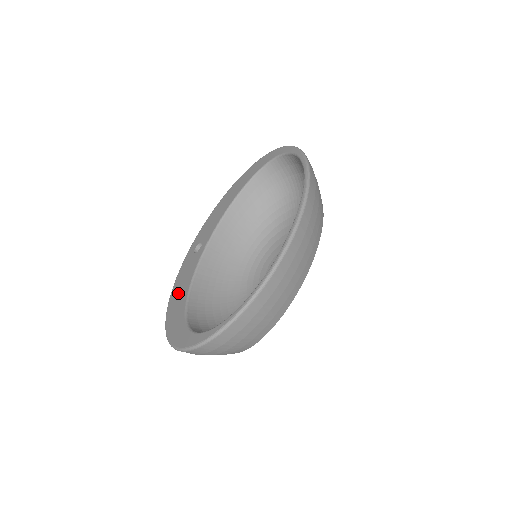
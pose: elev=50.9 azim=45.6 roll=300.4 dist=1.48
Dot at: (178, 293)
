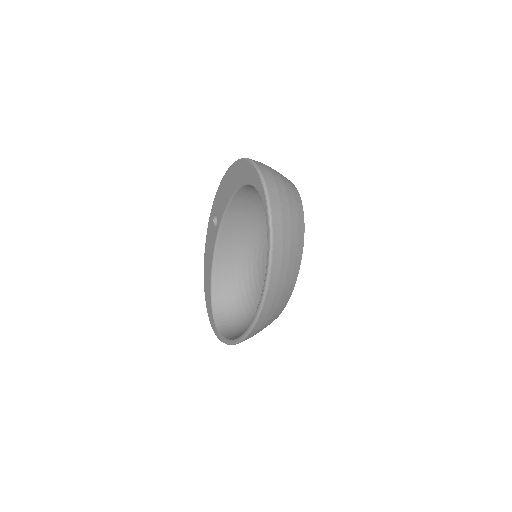
Dot at: (207, 259)
